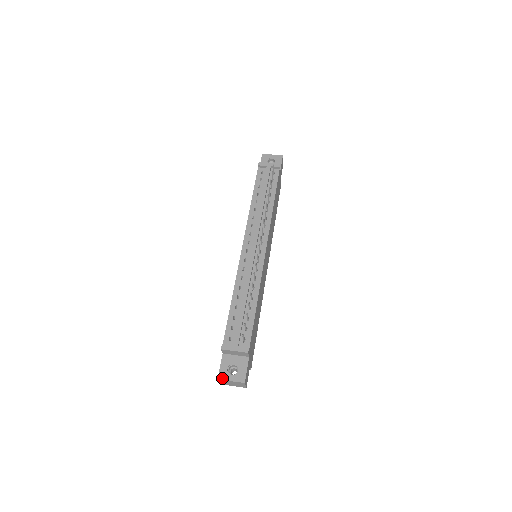
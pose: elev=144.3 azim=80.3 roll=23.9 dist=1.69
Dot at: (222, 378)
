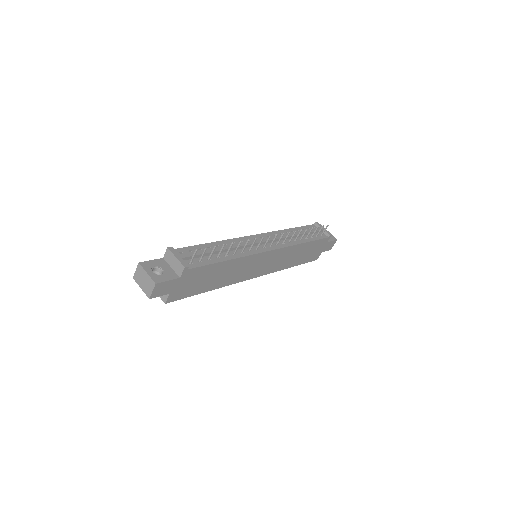
Dot at: (143, 265)
